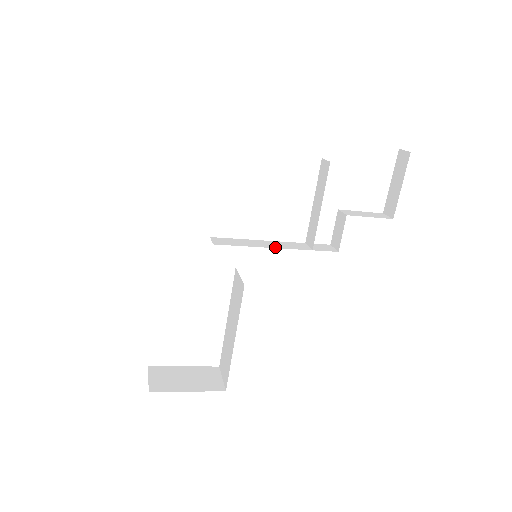
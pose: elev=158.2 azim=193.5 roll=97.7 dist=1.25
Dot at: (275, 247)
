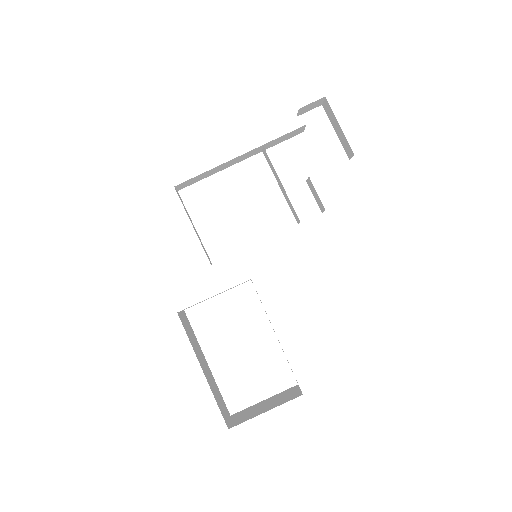
Dot at: occluded
